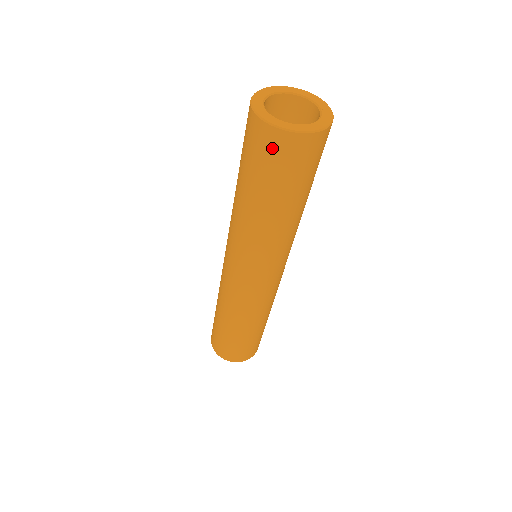
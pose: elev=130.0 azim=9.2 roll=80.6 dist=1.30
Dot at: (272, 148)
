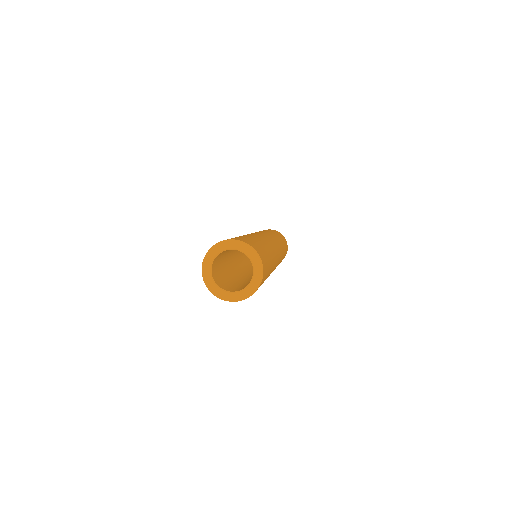
Dot at: occluded
